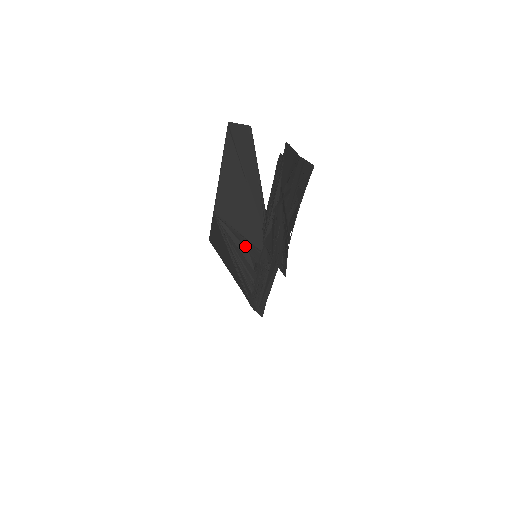
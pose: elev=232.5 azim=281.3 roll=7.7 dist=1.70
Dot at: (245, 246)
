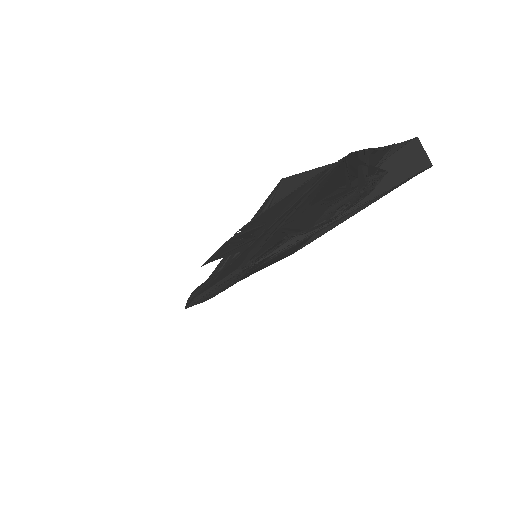
Dot at: occluded
